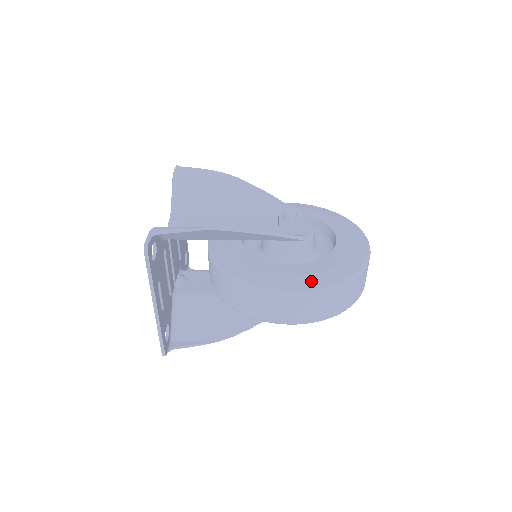
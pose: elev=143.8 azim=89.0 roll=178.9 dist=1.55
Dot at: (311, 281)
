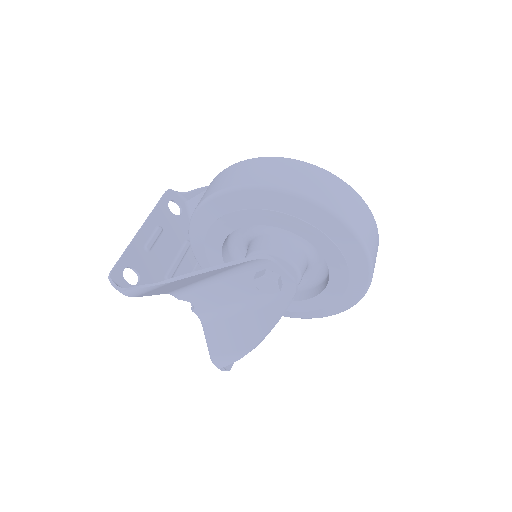
Dot at: occluded
